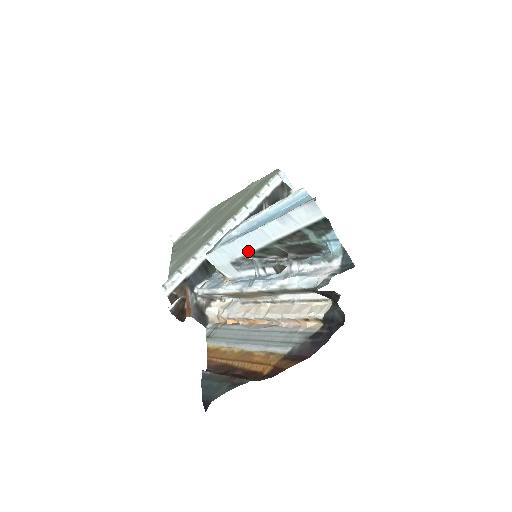
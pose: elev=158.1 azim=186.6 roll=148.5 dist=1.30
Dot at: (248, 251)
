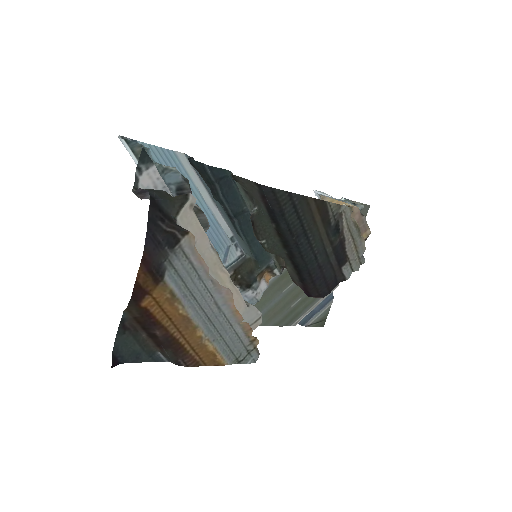
Dot at: occluded
